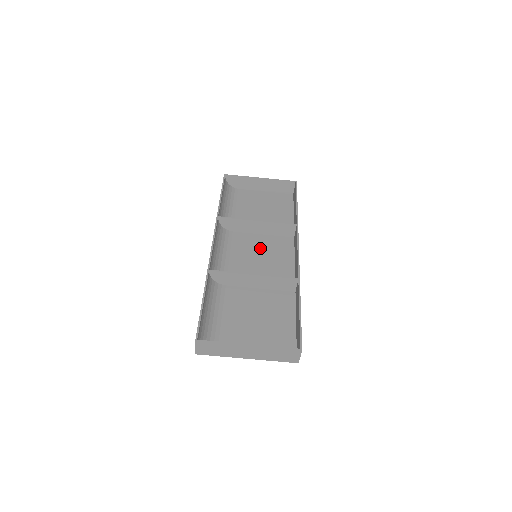
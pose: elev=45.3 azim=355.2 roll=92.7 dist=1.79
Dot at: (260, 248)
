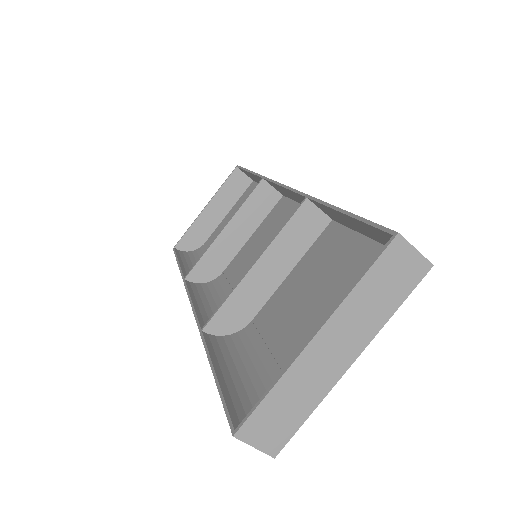
Dot at: (257, 247)
